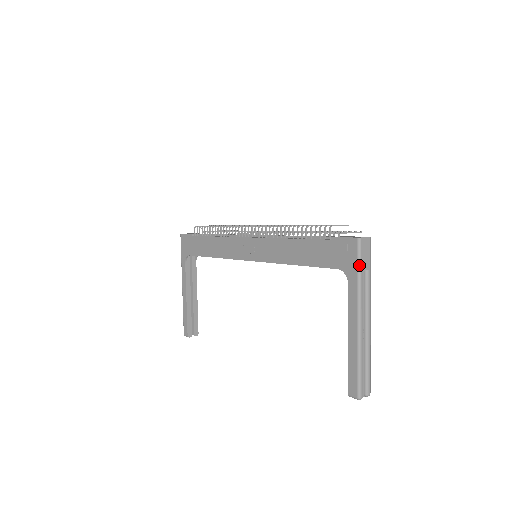
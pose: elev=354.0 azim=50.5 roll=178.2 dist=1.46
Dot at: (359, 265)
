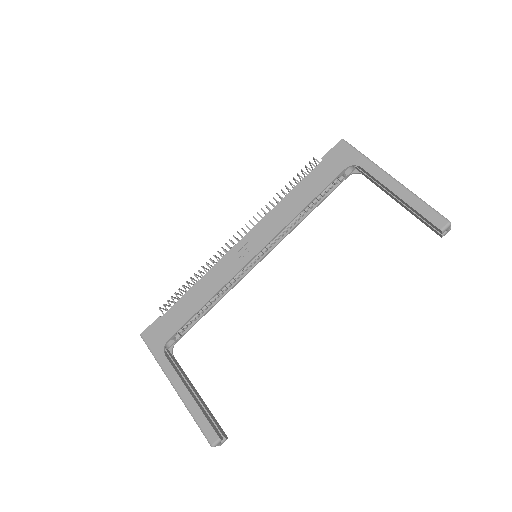
Dot at: (358, 151)
